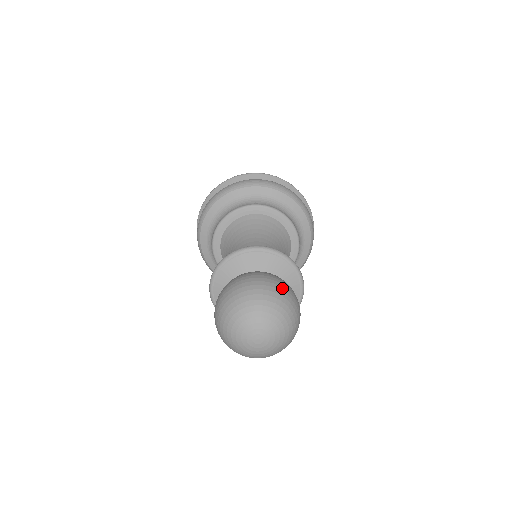
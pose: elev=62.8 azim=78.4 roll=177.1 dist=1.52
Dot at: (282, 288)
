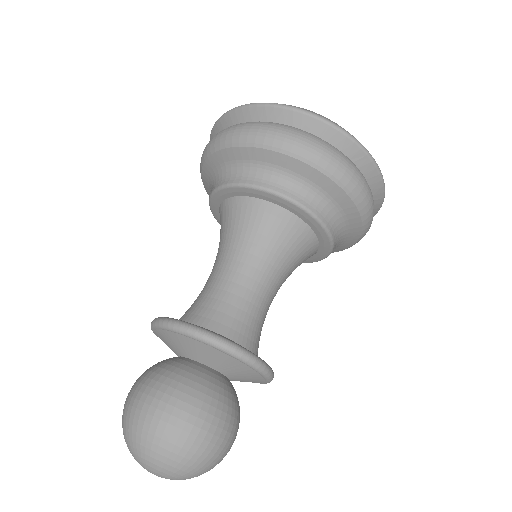
Dot at: (206, 442)
